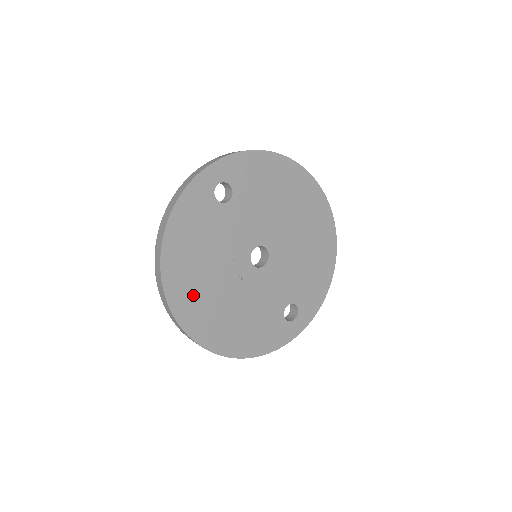
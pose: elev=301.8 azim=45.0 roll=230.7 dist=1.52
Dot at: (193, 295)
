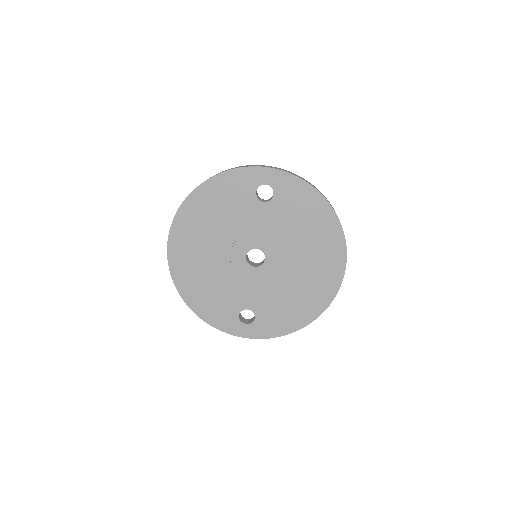
Dot at: (191, 235)
